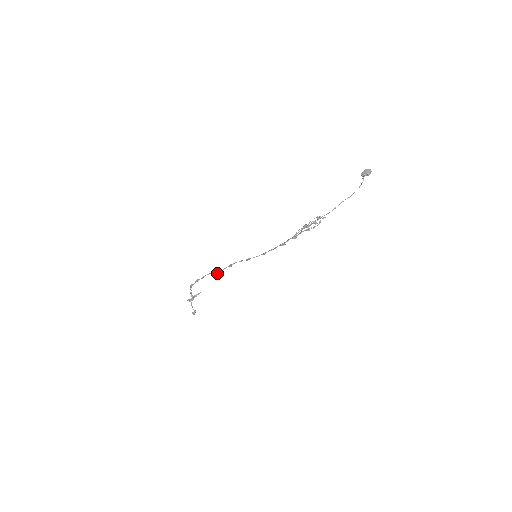
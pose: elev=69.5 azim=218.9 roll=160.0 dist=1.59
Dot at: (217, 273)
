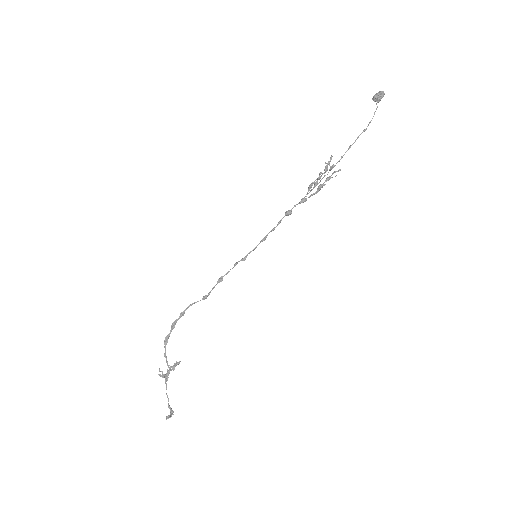
Dot at: (202, 299)
